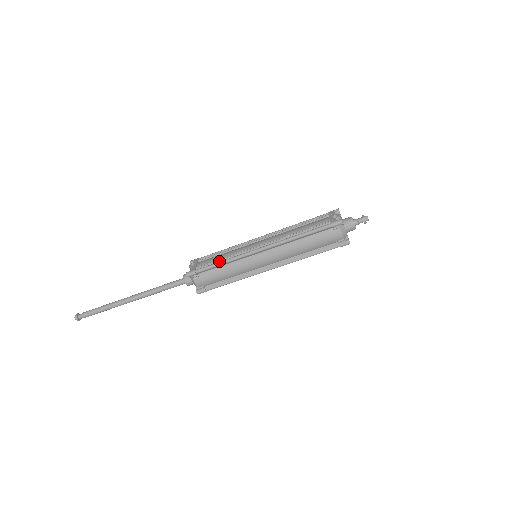
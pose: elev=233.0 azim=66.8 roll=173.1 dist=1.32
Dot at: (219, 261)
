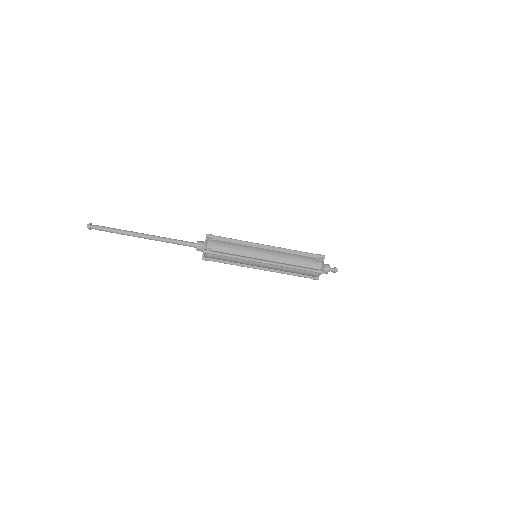
Dot at: (233, 240)
